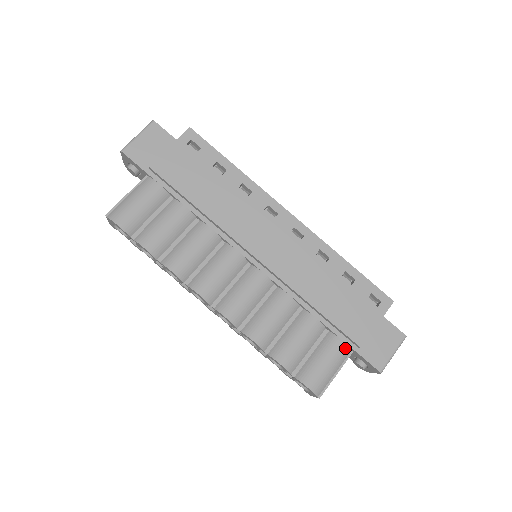
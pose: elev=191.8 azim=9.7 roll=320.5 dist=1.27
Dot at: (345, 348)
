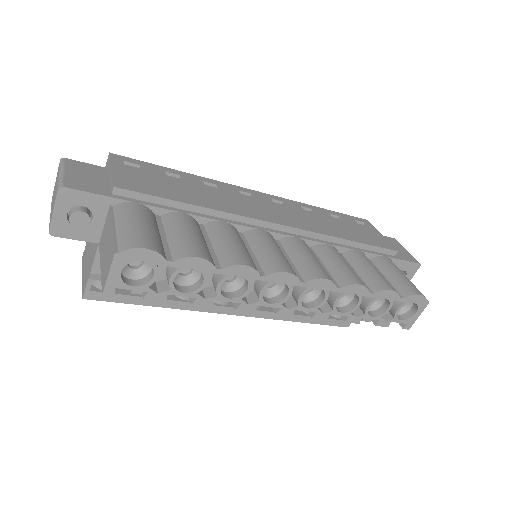
Dot at: (391, 261)
